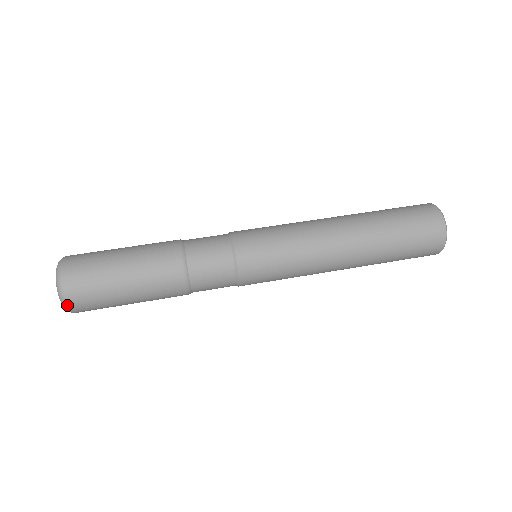
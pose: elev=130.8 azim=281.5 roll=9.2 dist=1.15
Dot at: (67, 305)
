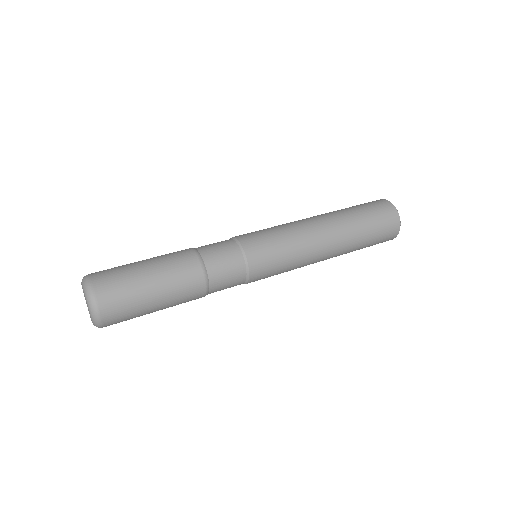
Dot at: (98, 315)
